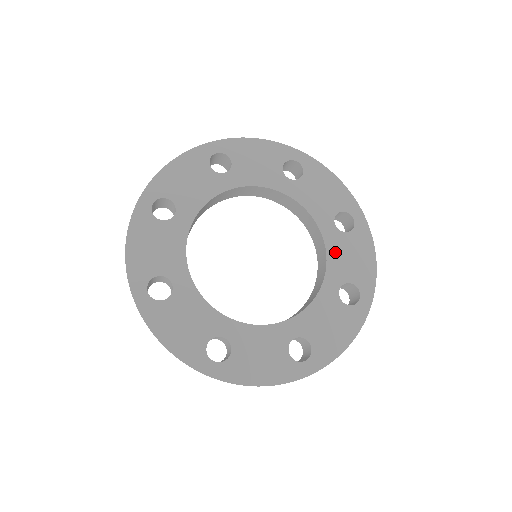
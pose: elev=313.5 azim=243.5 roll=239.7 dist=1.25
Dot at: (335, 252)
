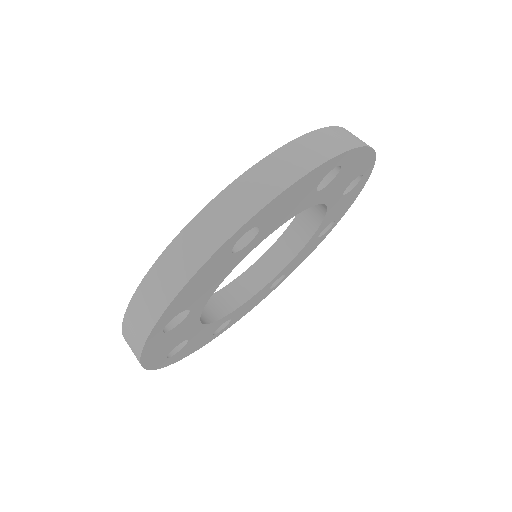
Dot at: (331, 213)
